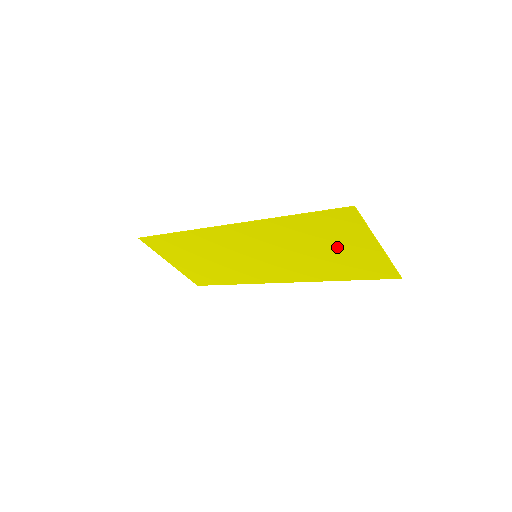
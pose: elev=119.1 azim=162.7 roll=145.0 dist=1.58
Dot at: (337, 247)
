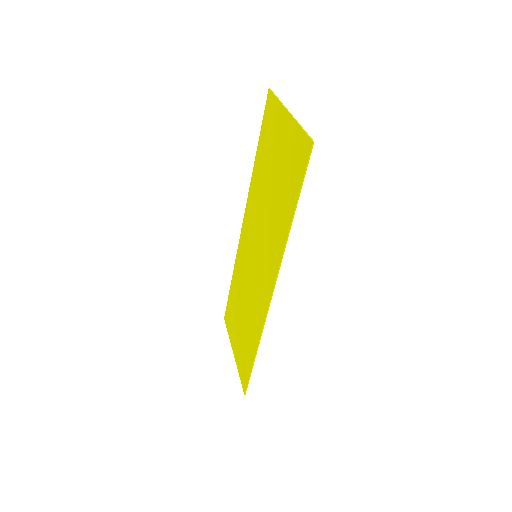
Dot at: (276, 158)
